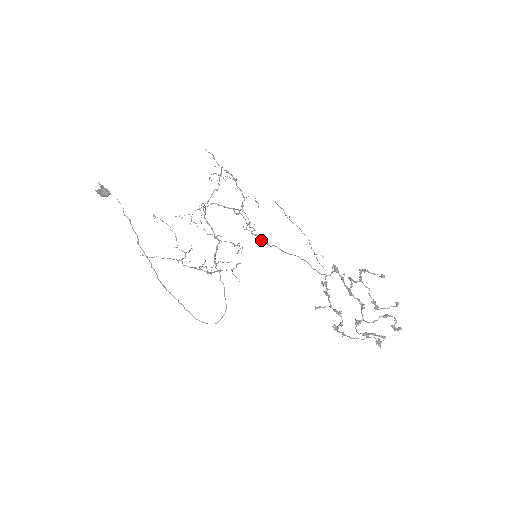
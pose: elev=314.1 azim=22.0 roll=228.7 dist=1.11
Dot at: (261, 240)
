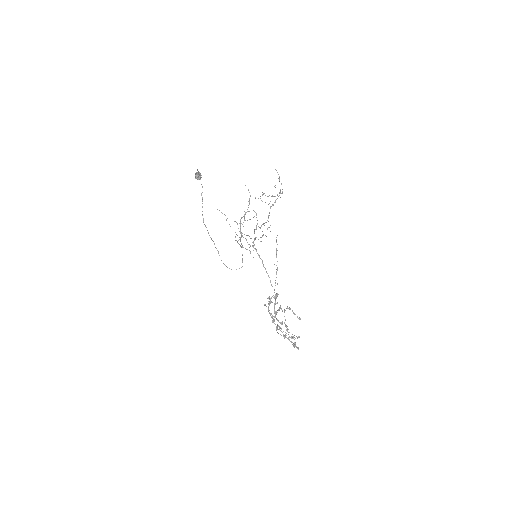
Dot at: occluded
